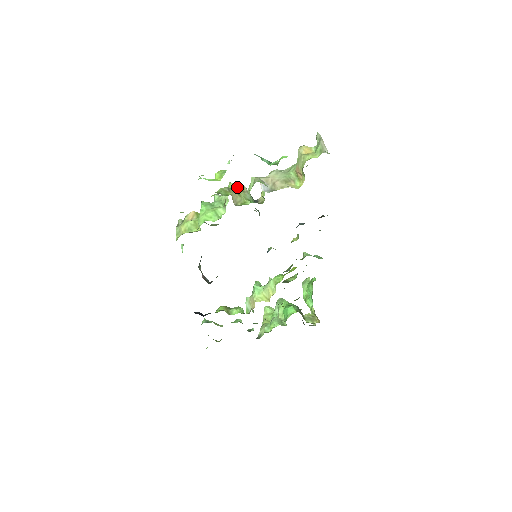
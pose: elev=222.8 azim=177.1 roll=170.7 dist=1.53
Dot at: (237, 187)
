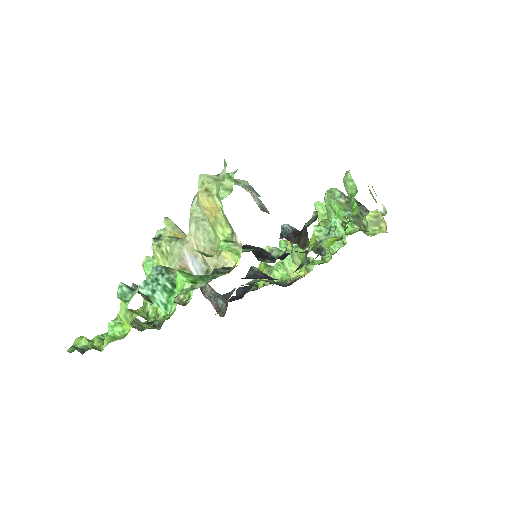
Dot at: (164, 258)
